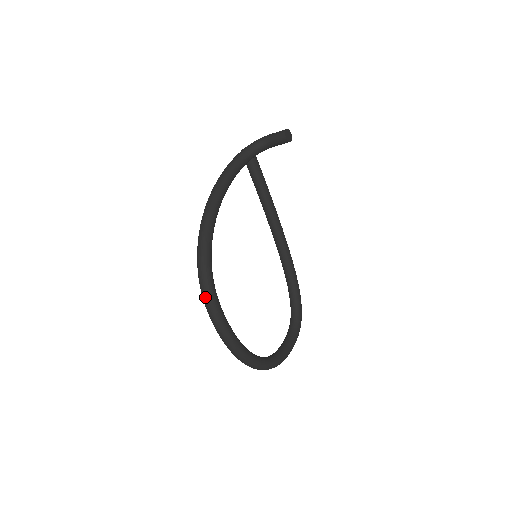
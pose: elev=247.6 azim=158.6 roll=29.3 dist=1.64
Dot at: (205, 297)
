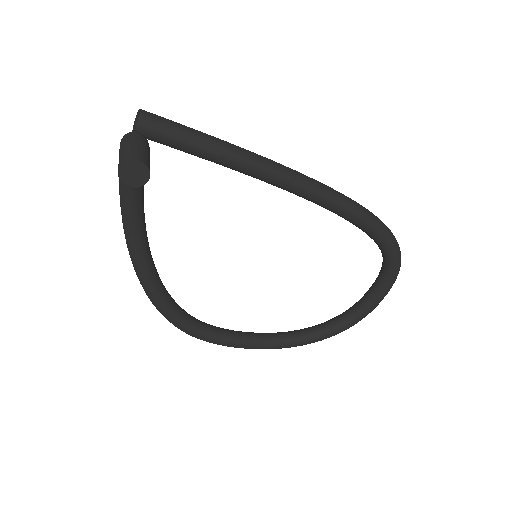
Dot at: occluded
